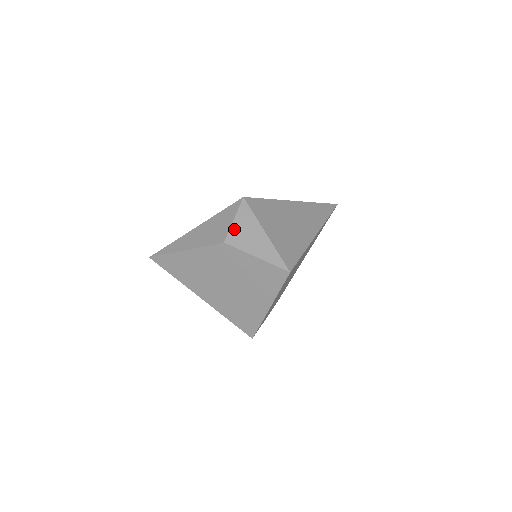
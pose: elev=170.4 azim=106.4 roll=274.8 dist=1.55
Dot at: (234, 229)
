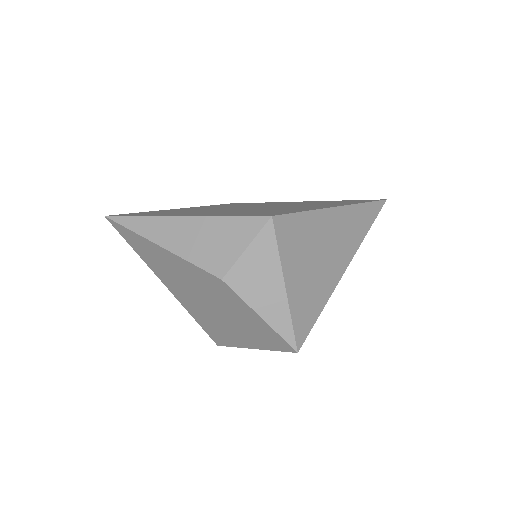
Dot at: (242, 264)
